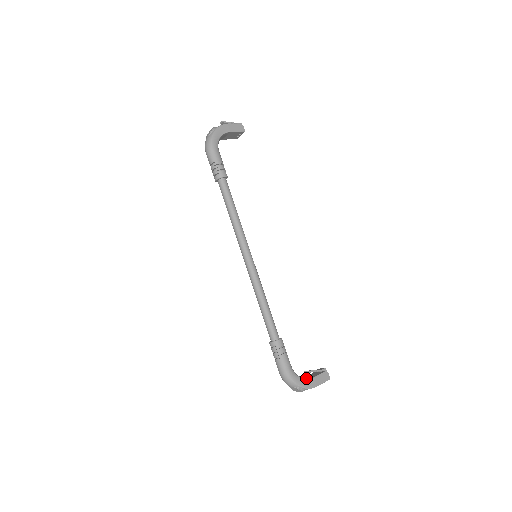
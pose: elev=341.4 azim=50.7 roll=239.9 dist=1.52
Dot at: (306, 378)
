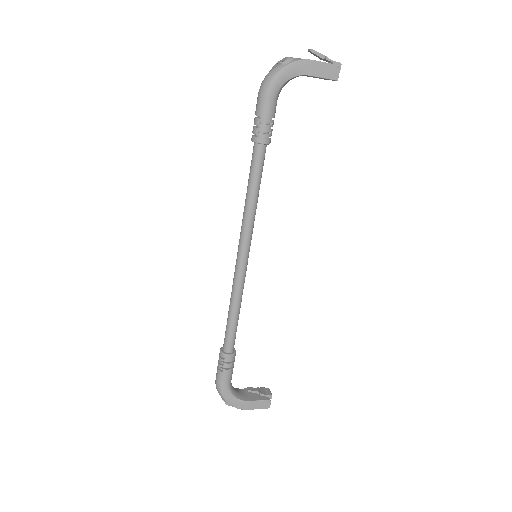
Dot at: (241, 397)
